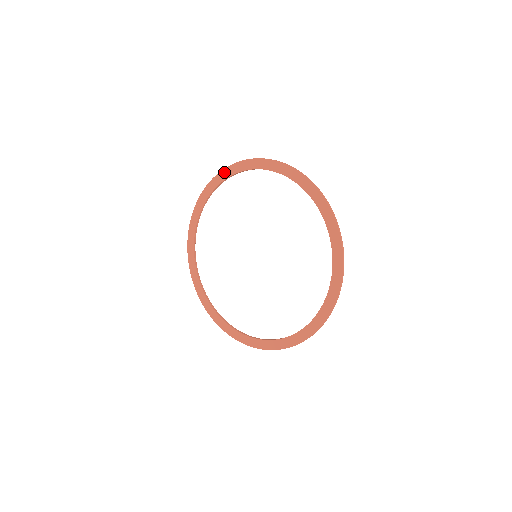
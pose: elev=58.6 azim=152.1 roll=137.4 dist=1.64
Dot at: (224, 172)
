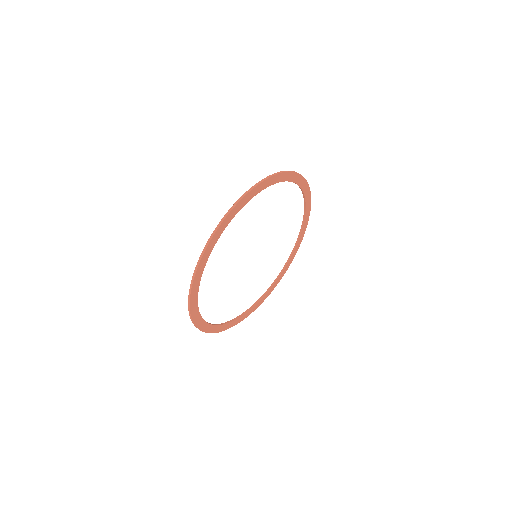
Dot at: (287, 265)
